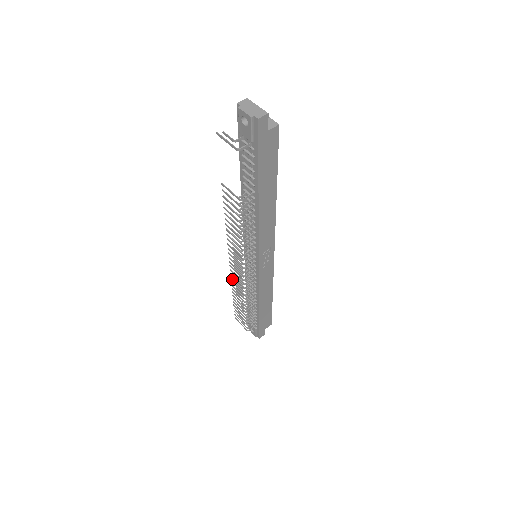
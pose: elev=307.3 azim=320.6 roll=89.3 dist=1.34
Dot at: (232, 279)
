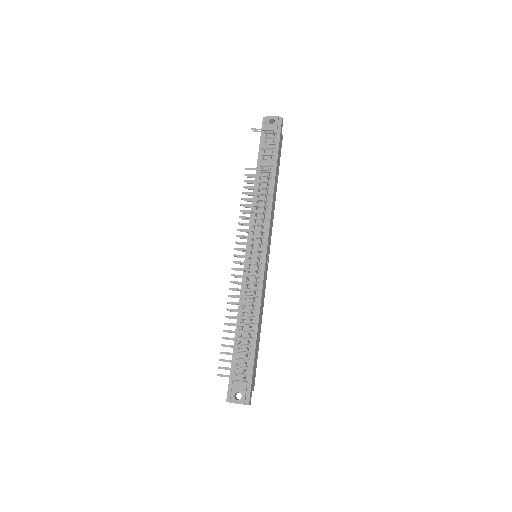
Dot at: (232, 289)
